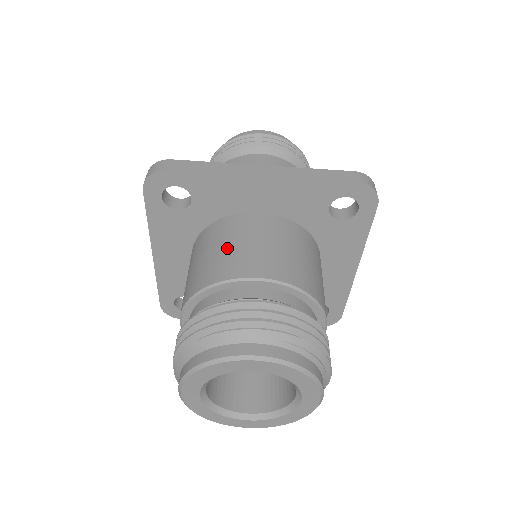
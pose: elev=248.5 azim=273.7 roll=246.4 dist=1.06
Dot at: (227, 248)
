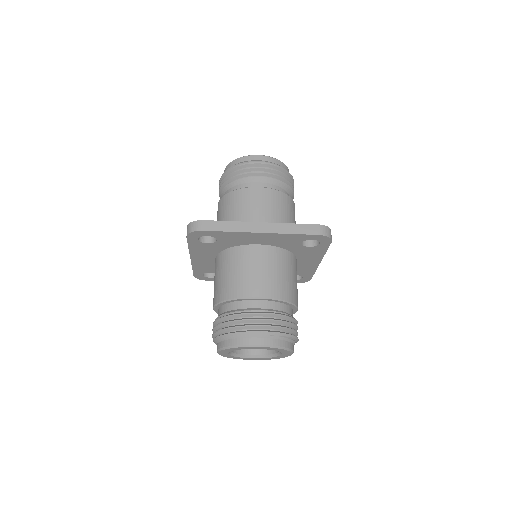
Dot at: (240, 273)
